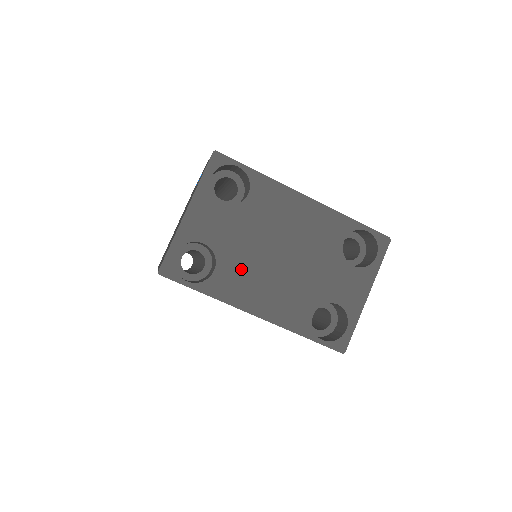
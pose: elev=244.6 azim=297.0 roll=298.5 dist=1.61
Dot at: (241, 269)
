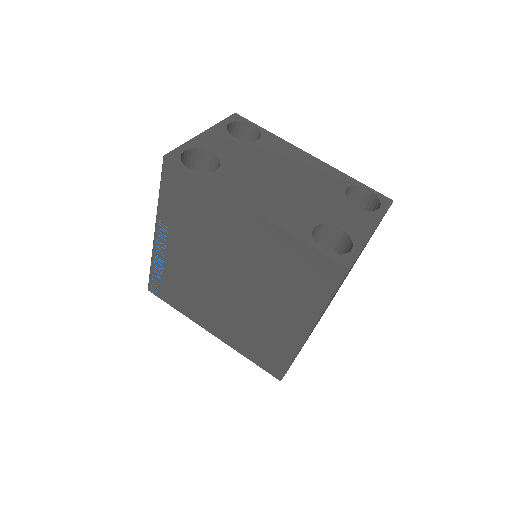
Dot at: (243, 177)
